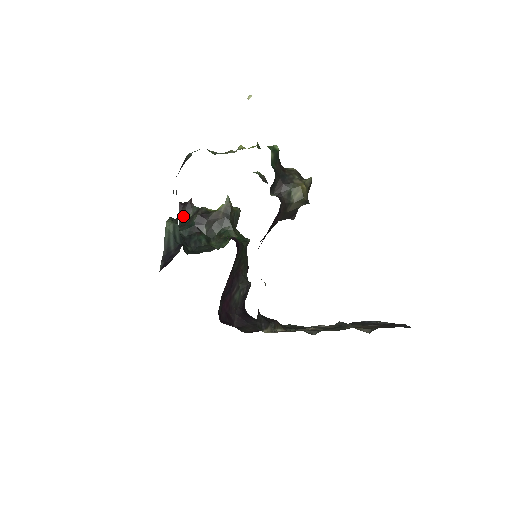
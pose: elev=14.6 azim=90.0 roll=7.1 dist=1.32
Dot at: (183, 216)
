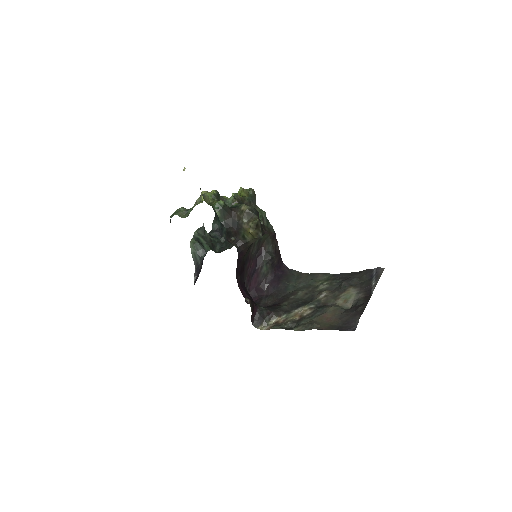
Dot at: occluded
